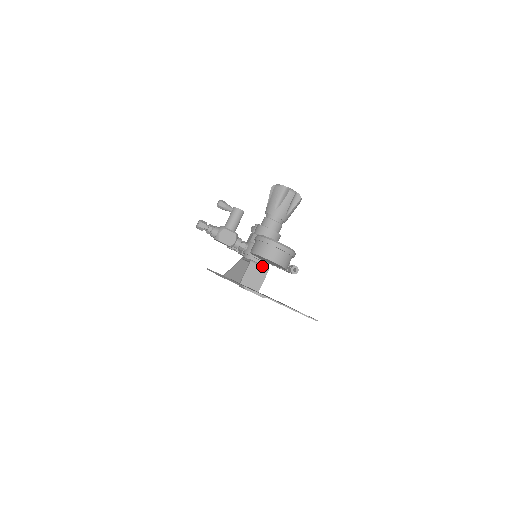
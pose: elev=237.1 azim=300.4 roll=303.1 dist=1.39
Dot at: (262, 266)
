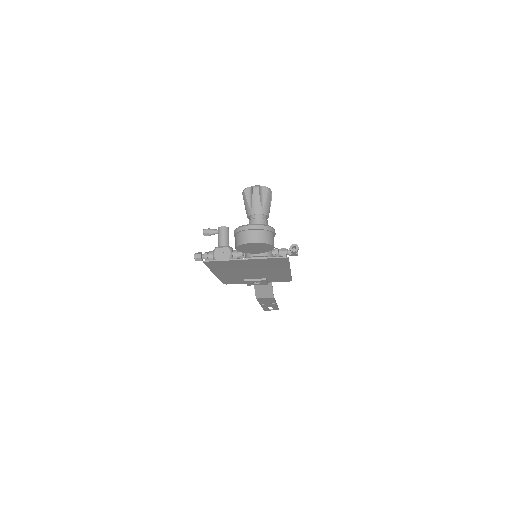
Dot at: occluded
